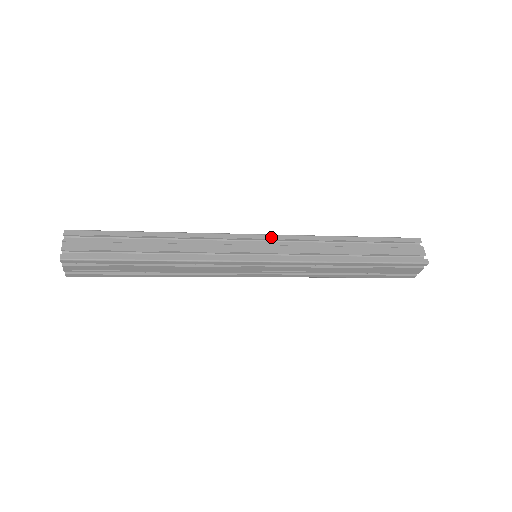
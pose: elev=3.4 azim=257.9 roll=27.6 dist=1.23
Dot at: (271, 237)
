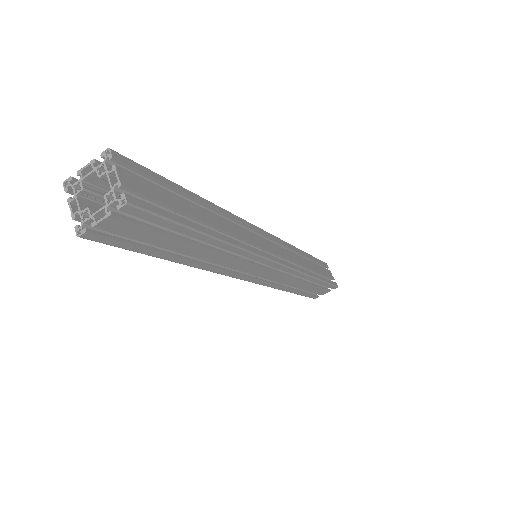
Dot at: (273, 237)
